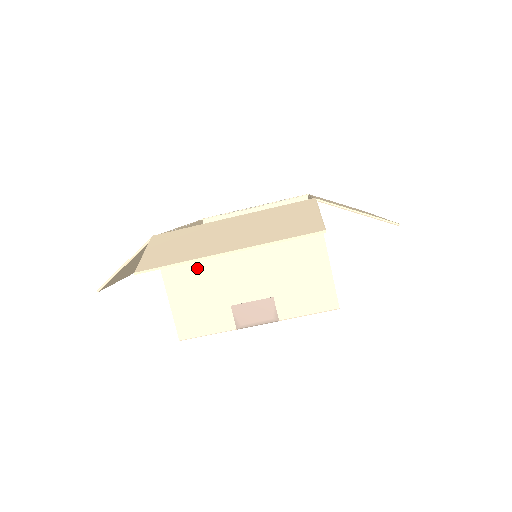
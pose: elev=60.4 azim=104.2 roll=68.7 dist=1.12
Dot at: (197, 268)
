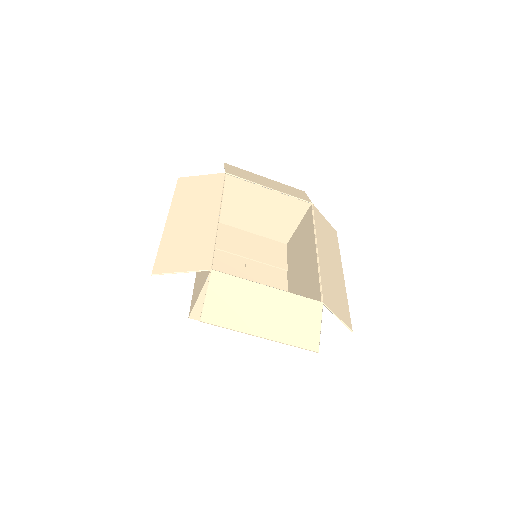
Dot at: occluded
